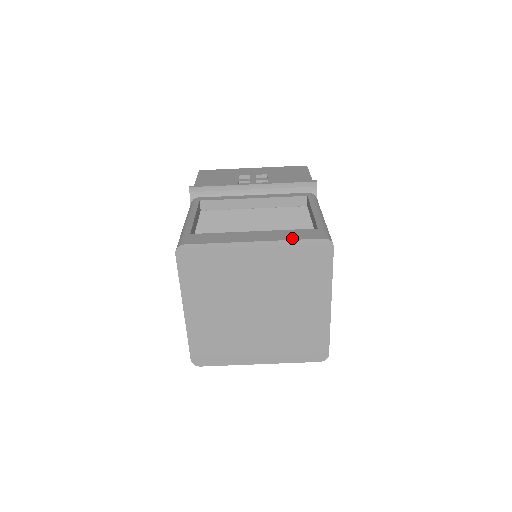
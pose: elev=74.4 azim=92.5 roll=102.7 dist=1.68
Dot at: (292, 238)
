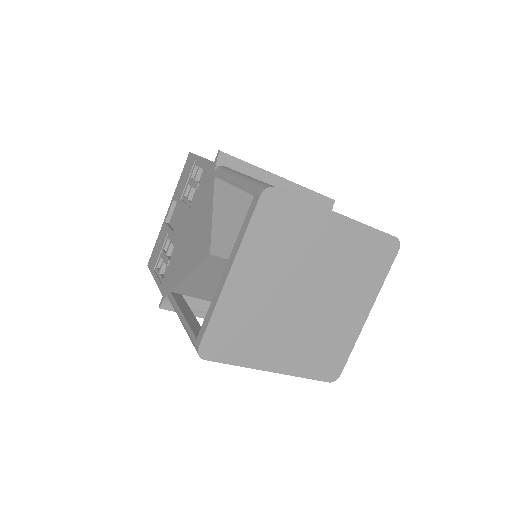
Dot at: (370, 226)
